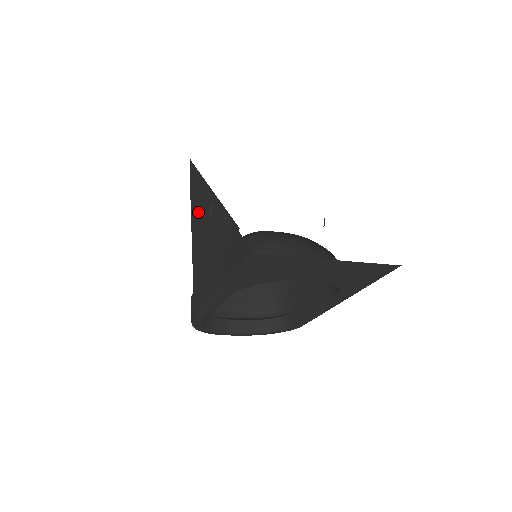
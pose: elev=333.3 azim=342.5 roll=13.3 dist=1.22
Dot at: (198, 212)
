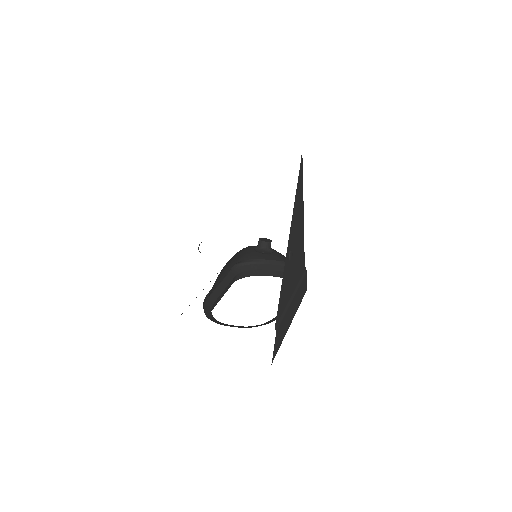
Dot at: occluded
